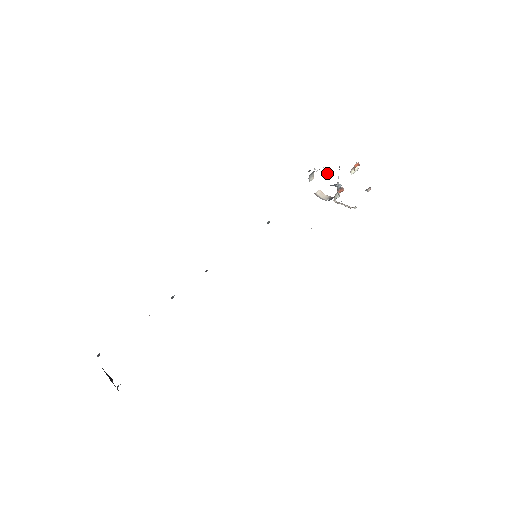
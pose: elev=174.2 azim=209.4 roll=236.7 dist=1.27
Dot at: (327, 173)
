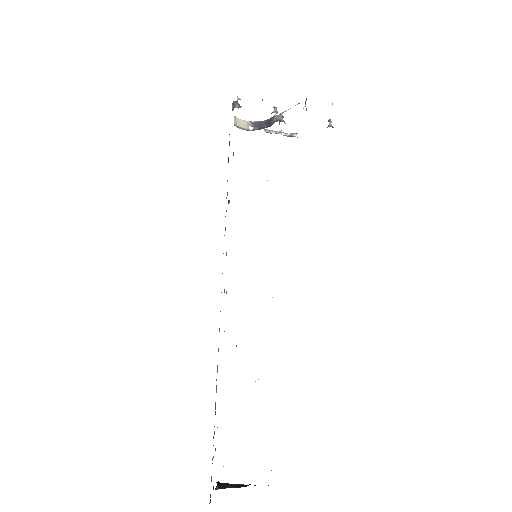
Dot at: (277, 111)
